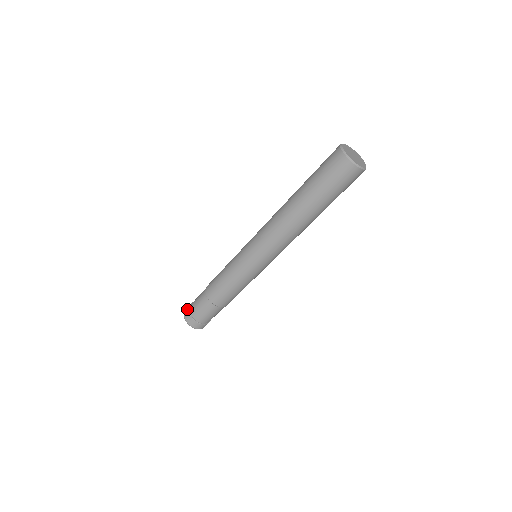
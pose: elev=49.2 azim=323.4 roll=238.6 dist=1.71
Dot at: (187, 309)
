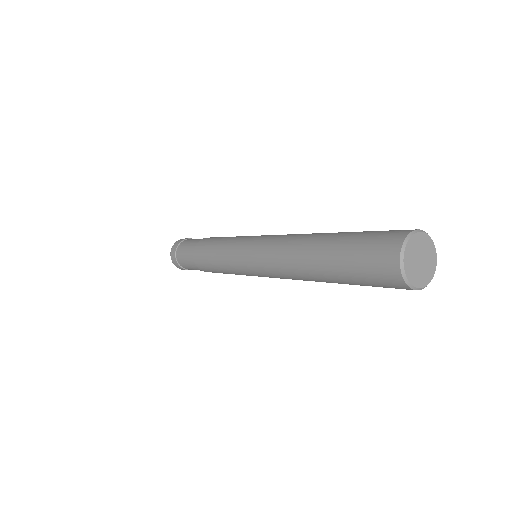
Dot at: (174, 252)
